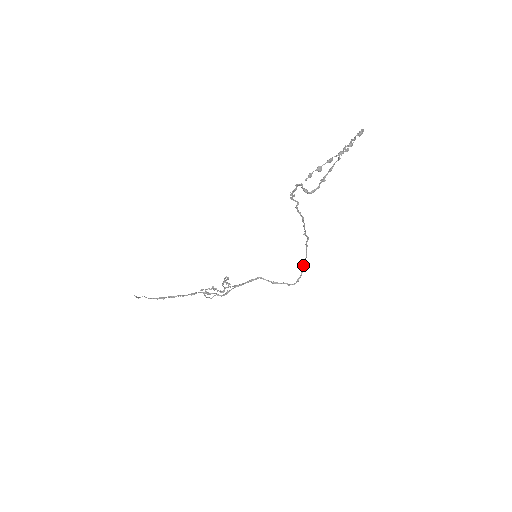
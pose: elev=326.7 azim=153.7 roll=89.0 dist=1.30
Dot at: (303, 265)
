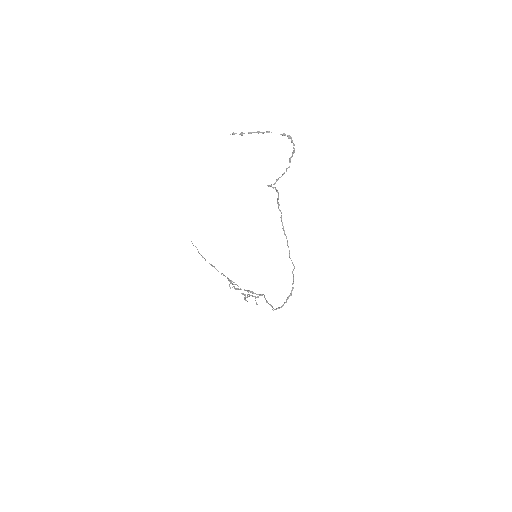
Dot at: occluded
